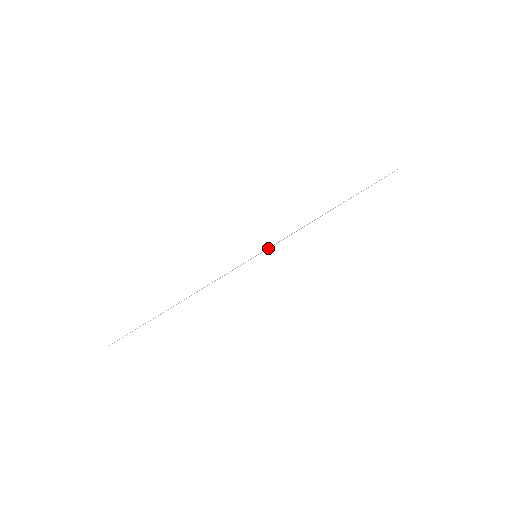
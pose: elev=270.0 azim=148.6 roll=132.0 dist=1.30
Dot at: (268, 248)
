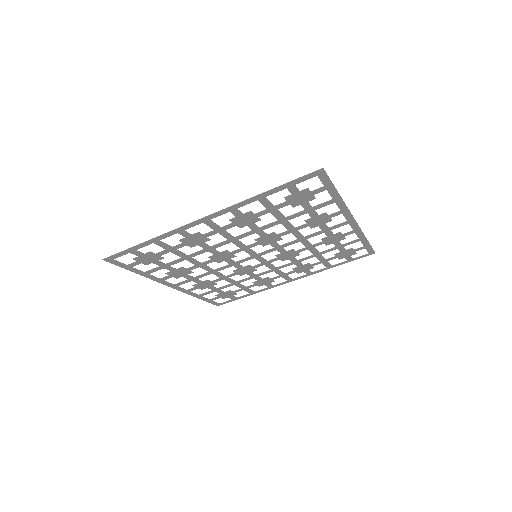
Dot at: (323, 168)
